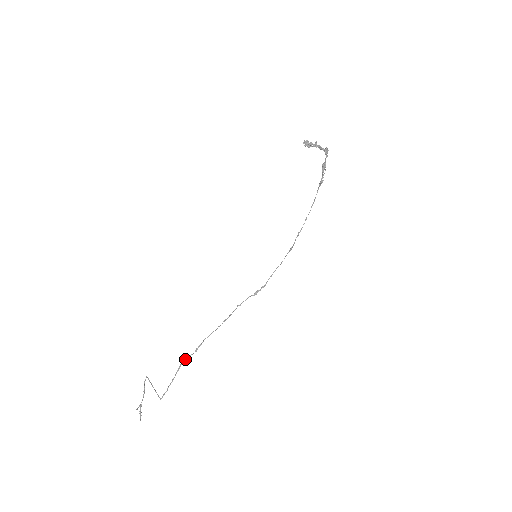
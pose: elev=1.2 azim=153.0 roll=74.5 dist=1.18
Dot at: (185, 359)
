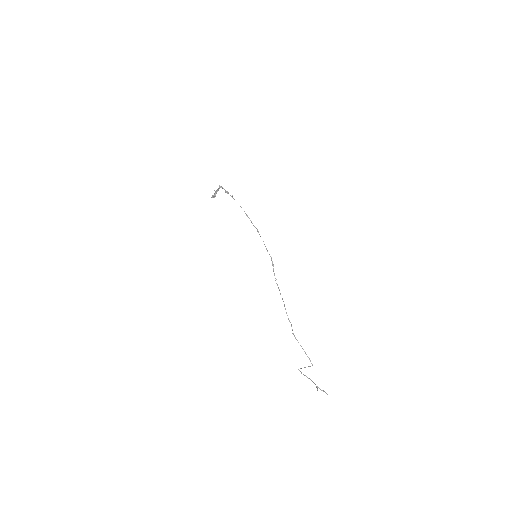
Dot at: occluded
